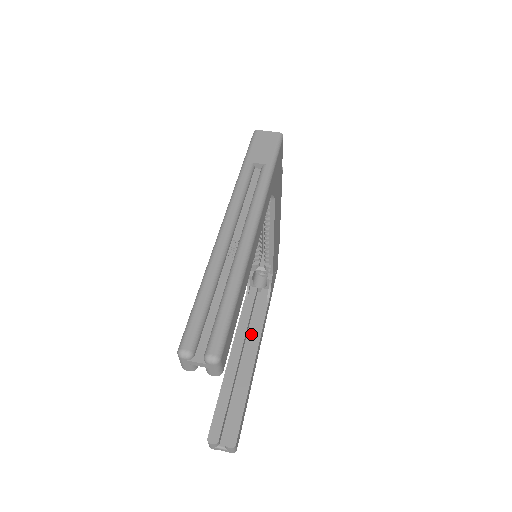
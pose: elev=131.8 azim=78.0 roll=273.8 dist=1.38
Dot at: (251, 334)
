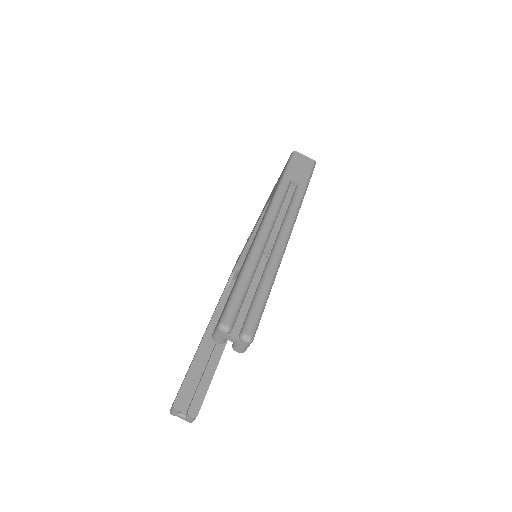
Dot at: occluded
